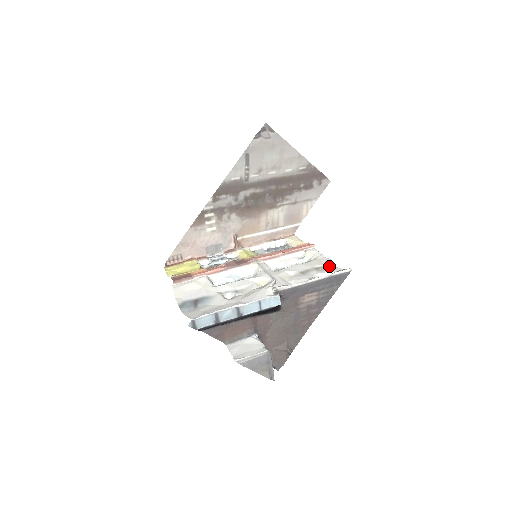
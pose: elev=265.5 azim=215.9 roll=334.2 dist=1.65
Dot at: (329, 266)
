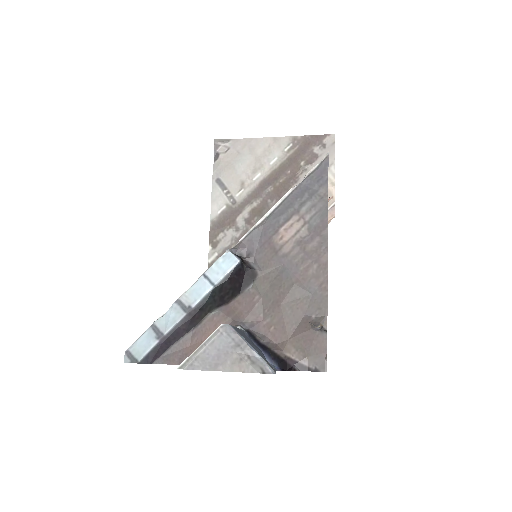
Dot at: occluded
